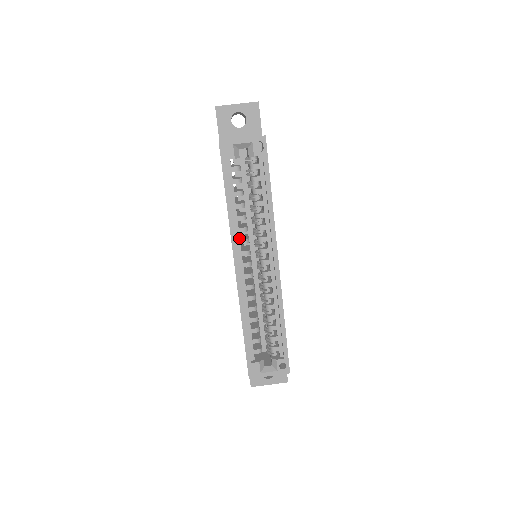
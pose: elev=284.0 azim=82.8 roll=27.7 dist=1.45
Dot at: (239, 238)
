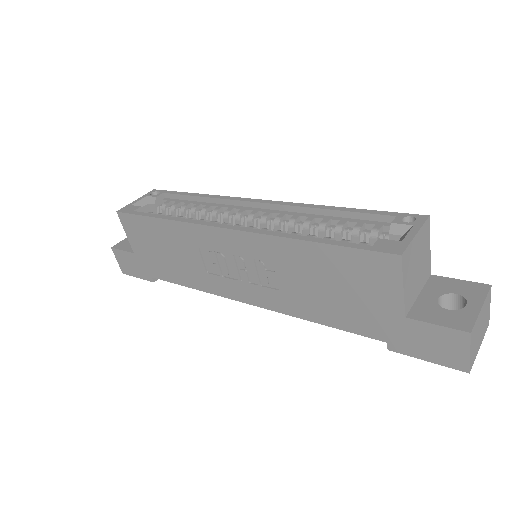
Dot at: occluded
